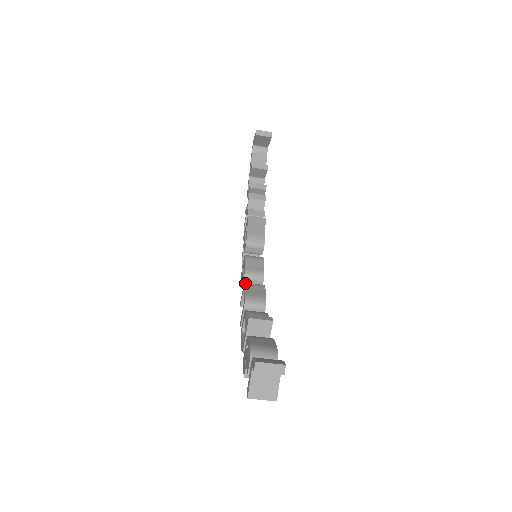
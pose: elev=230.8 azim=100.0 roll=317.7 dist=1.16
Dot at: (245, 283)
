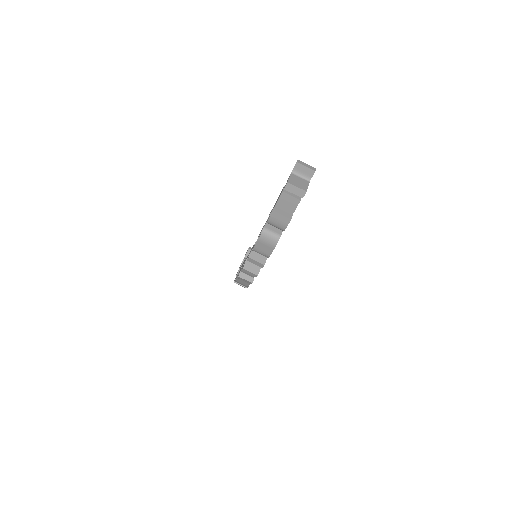
Dot at: occluded
